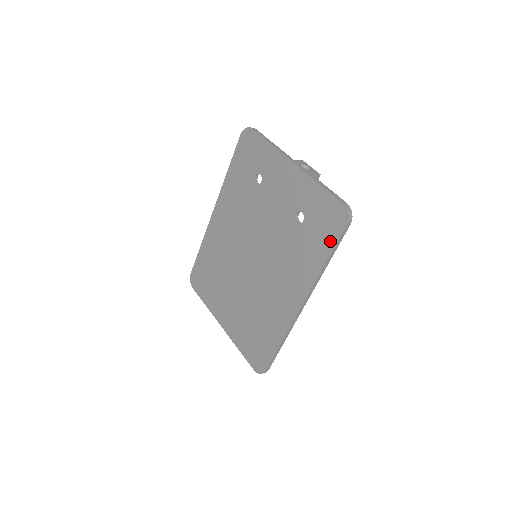
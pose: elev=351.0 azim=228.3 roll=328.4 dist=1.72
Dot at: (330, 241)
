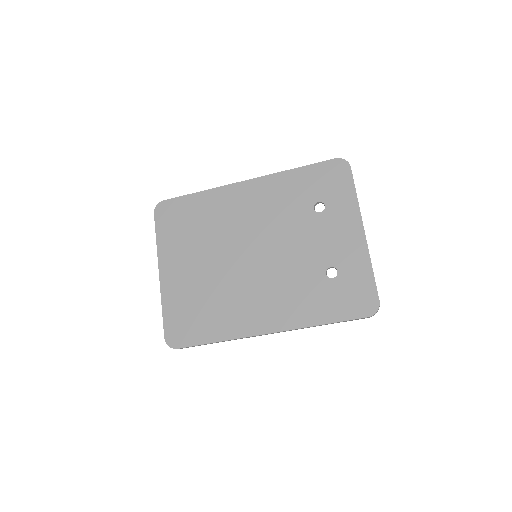
Dot at: (343, 314)
